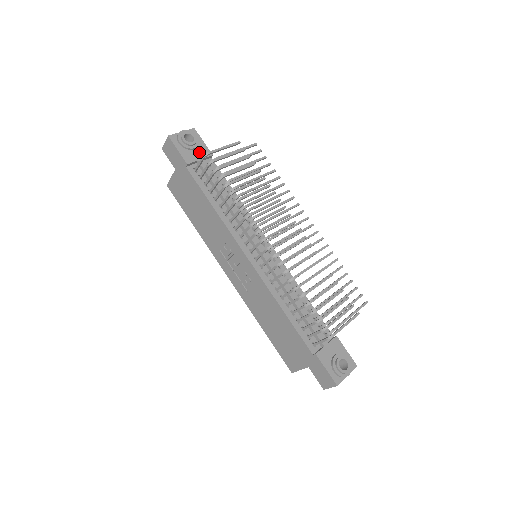
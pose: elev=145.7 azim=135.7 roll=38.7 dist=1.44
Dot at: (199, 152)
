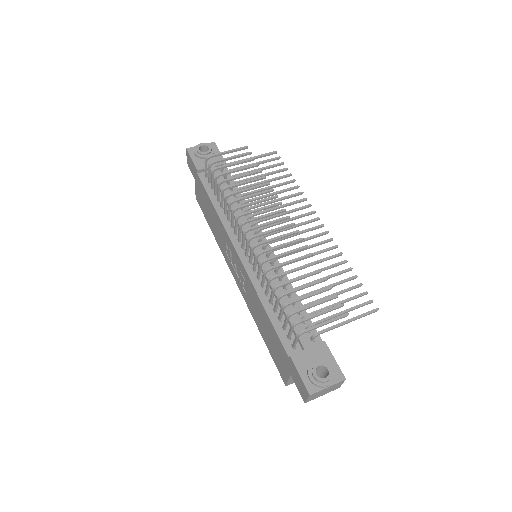
Dot at: occluded
